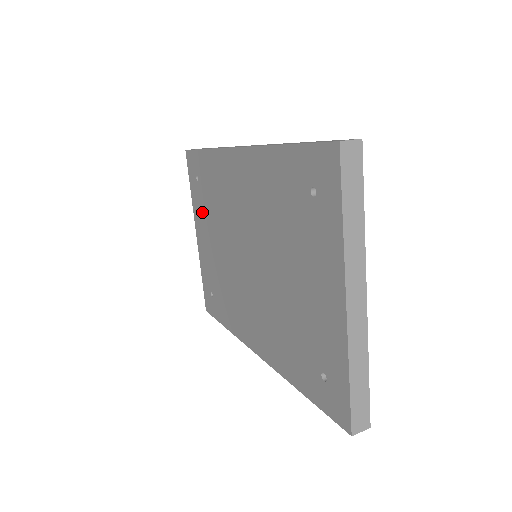
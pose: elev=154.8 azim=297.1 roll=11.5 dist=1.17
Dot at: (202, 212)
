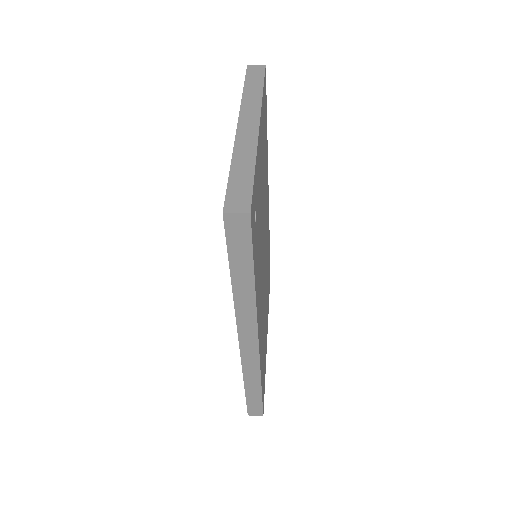
Dot at: occluded
